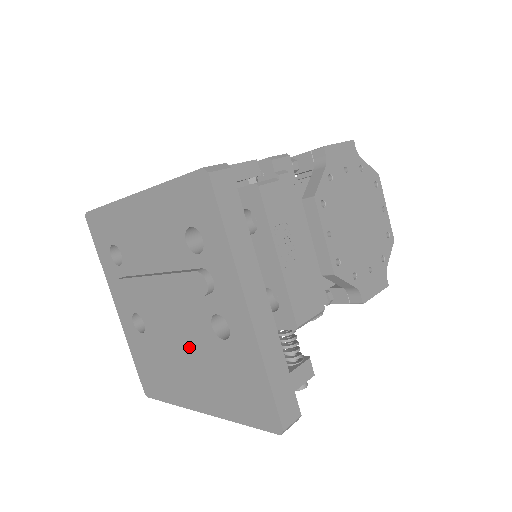
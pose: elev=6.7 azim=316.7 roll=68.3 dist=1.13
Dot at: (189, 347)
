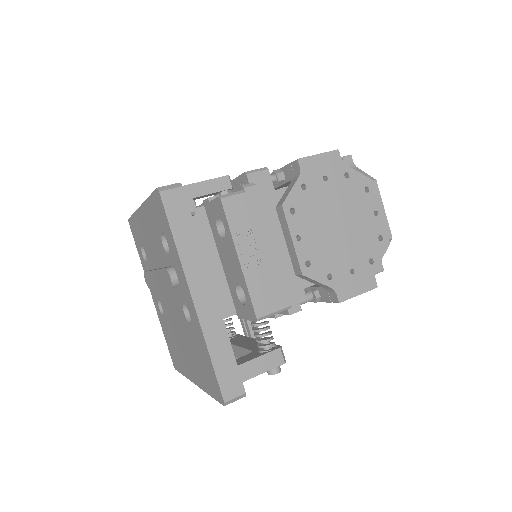
Dot at: (180, 329)
